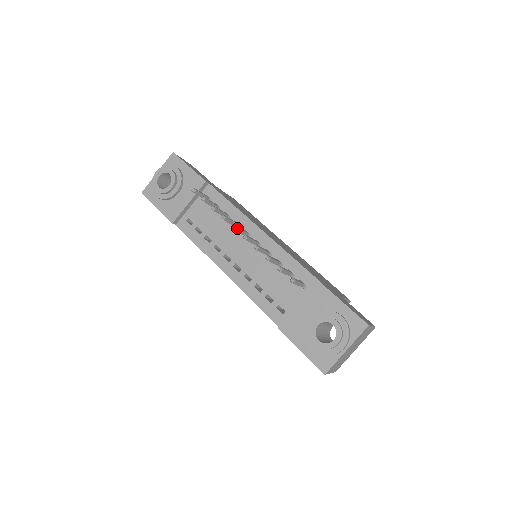
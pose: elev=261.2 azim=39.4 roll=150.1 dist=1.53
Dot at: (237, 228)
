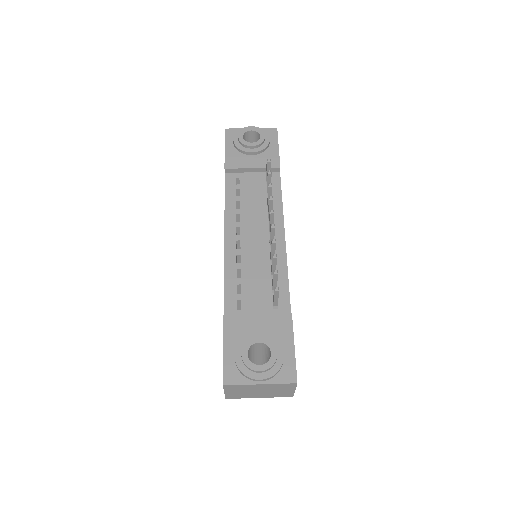
Dot at: (273, 215)
